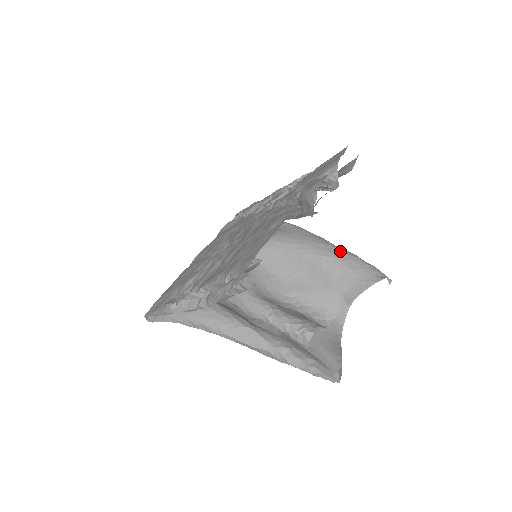
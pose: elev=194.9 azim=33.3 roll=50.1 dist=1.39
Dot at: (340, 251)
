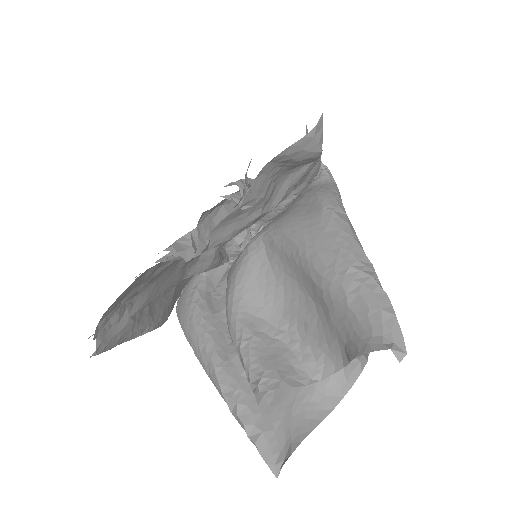
Dot at: (352, 273)
